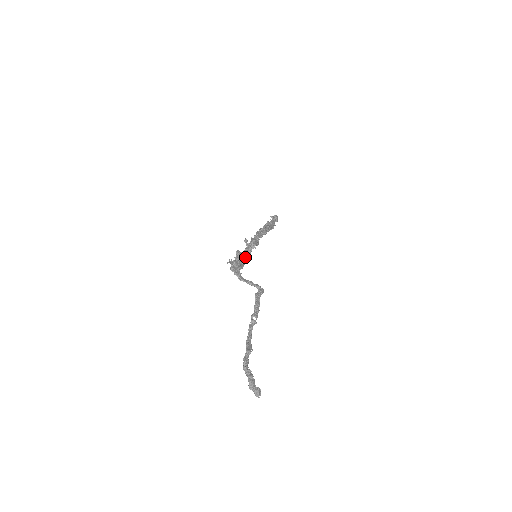
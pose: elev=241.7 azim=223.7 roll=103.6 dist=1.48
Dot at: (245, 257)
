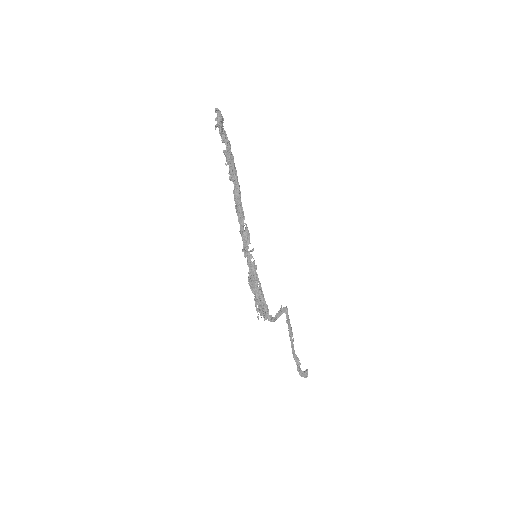
Dot at: (257, 282)
